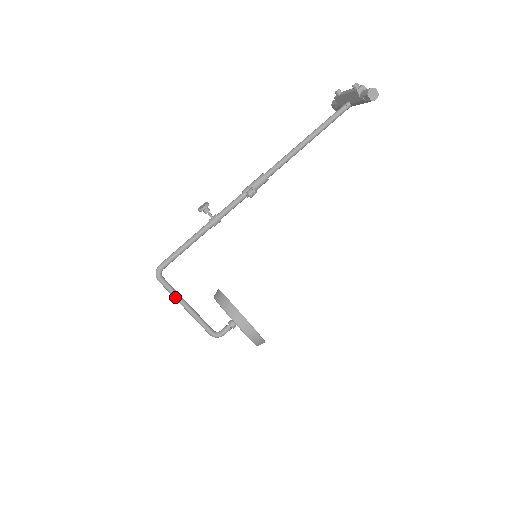
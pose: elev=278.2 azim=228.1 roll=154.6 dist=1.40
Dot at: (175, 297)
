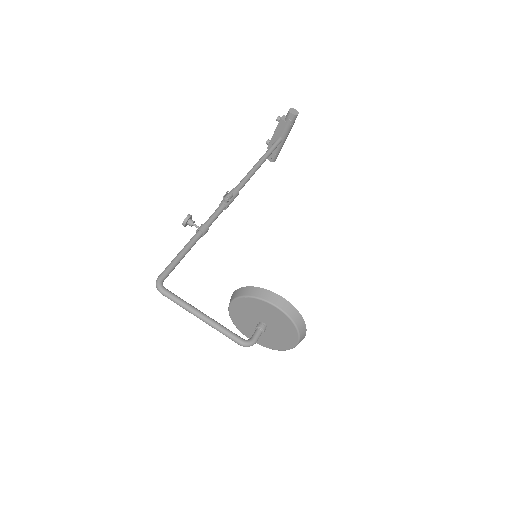
Dot at: (185, 306)
